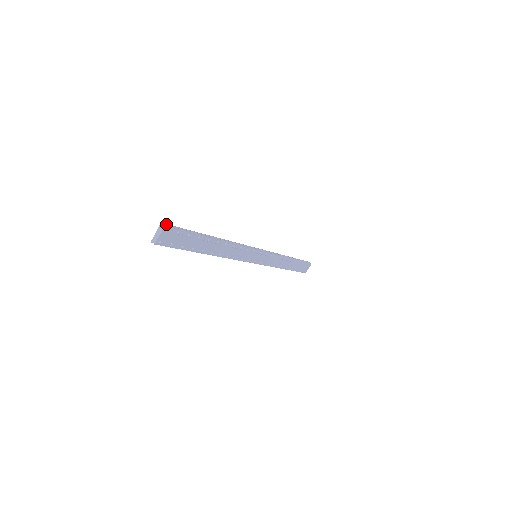
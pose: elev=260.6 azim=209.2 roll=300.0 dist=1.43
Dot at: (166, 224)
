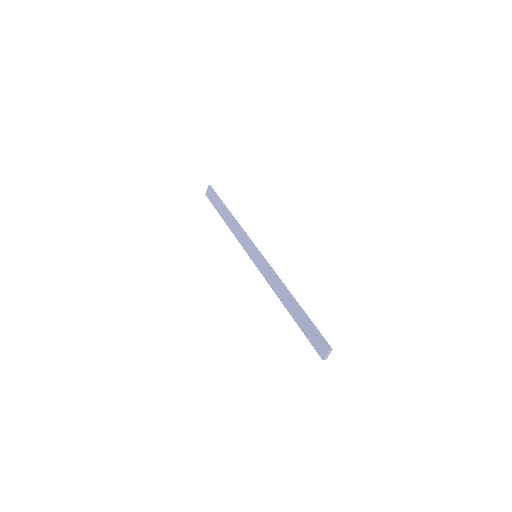
Dot at: (327, 345)
